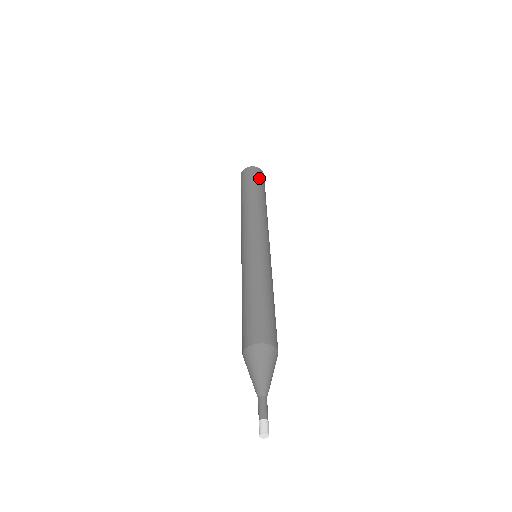
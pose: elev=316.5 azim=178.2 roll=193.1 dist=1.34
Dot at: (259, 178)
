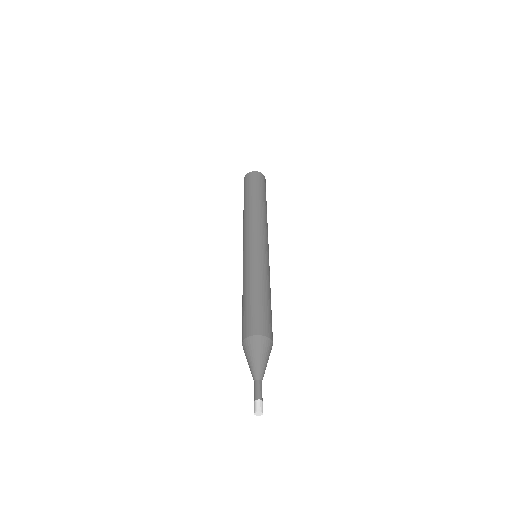
Dot at: (251, 182)
